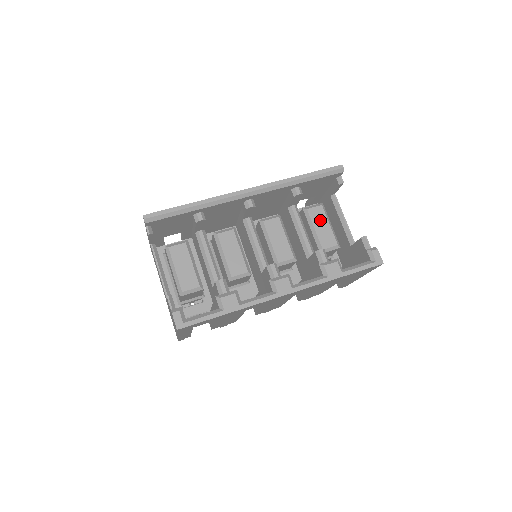
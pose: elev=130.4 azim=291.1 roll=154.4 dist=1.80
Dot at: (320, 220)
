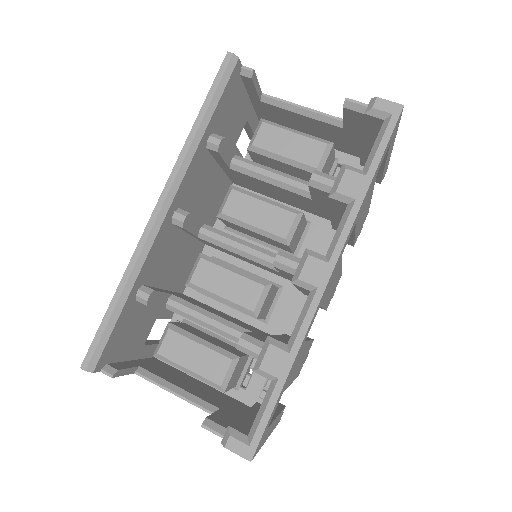
Dot at: (278, 140)
